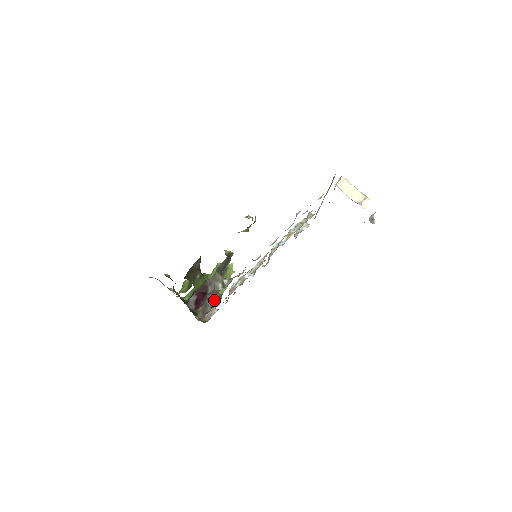
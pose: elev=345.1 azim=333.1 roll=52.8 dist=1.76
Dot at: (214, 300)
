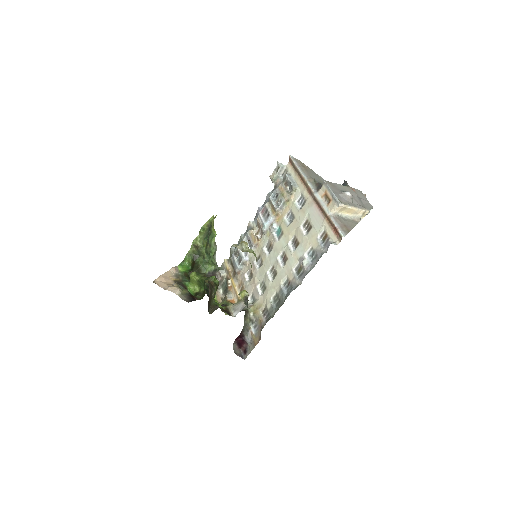
Dot at: (213, 255)
